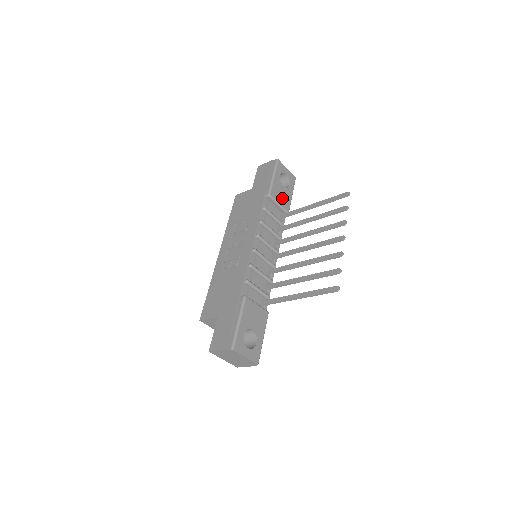
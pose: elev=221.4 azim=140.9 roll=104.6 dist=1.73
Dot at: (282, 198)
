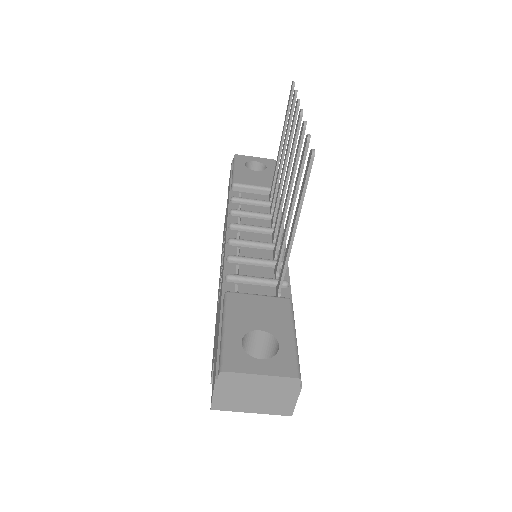
Dot at: (259, 181)
